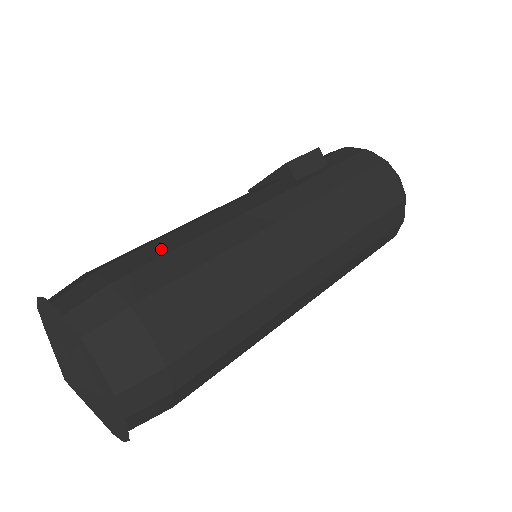
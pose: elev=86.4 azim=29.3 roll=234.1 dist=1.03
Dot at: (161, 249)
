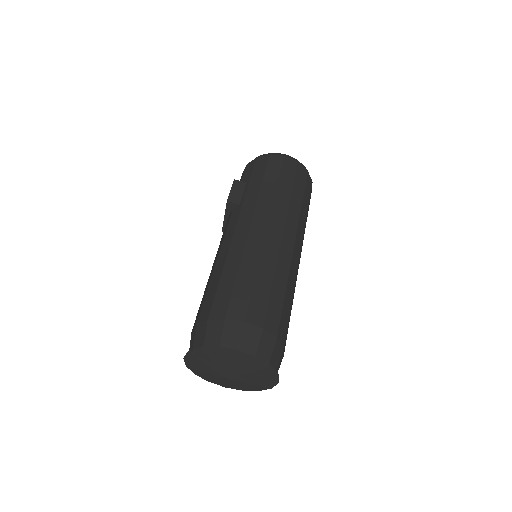
Dot at: (213, 289)
